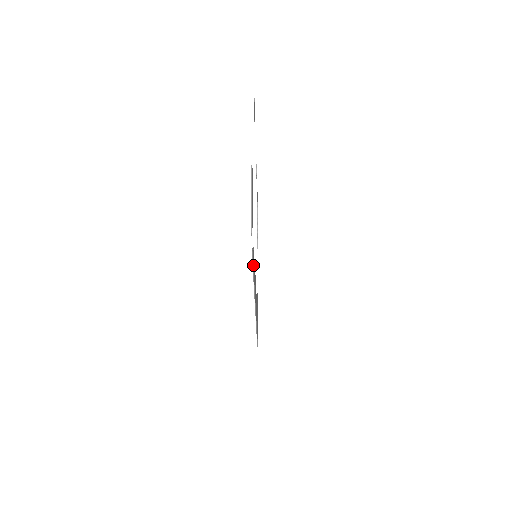
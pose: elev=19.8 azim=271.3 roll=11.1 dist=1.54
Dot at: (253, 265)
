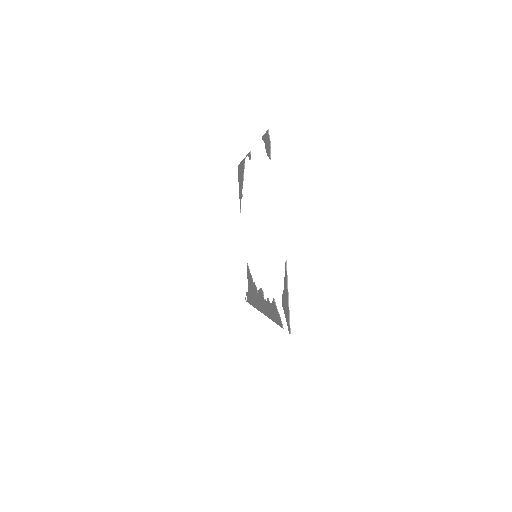
Dot at: (278, 323)
